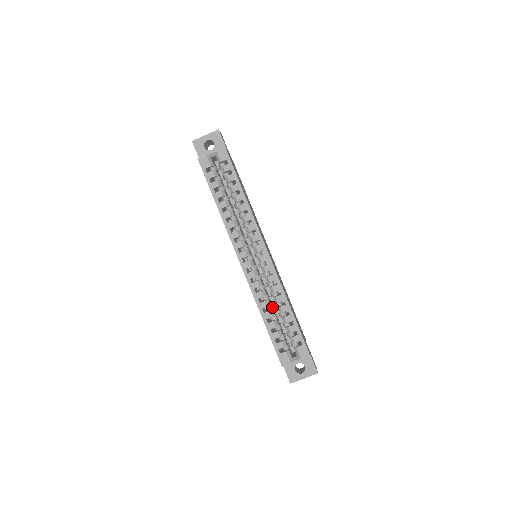
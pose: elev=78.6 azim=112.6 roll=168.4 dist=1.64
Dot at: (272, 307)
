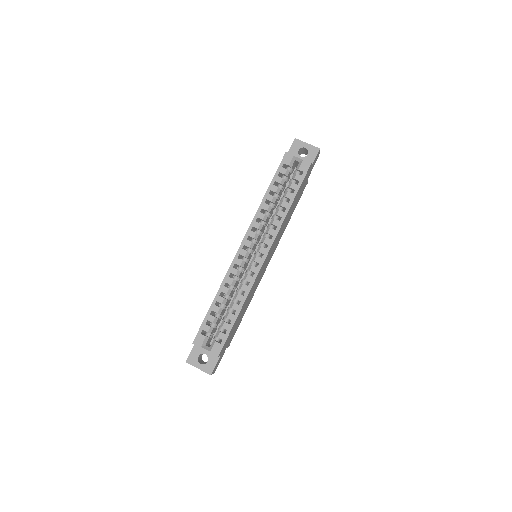
Dot at: (229, 298)
